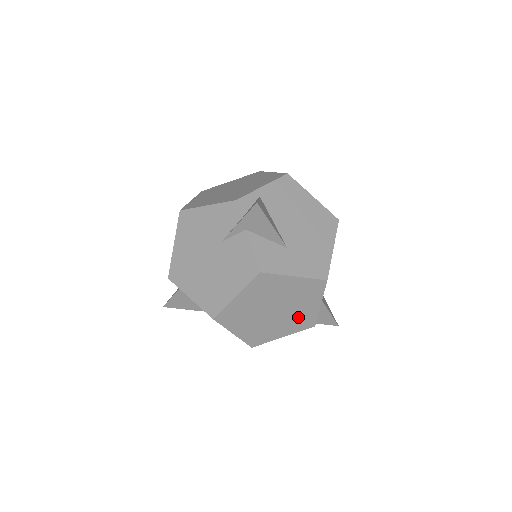
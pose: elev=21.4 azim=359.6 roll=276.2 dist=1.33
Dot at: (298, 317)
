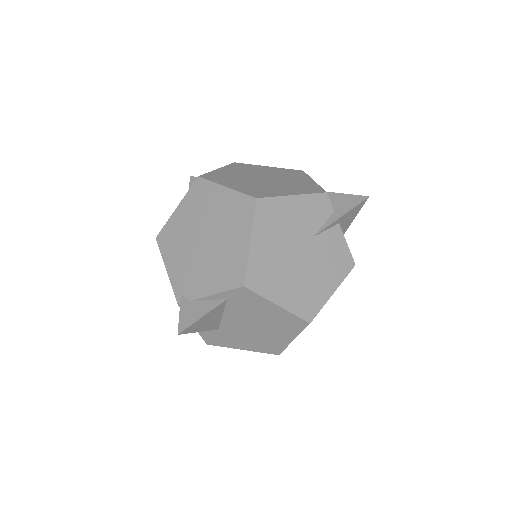
Dot at: occluded
